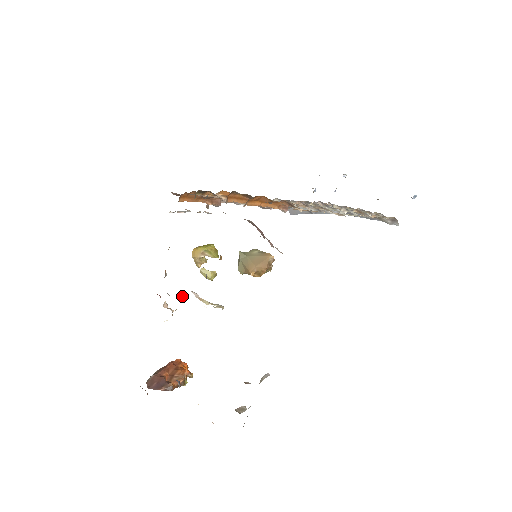
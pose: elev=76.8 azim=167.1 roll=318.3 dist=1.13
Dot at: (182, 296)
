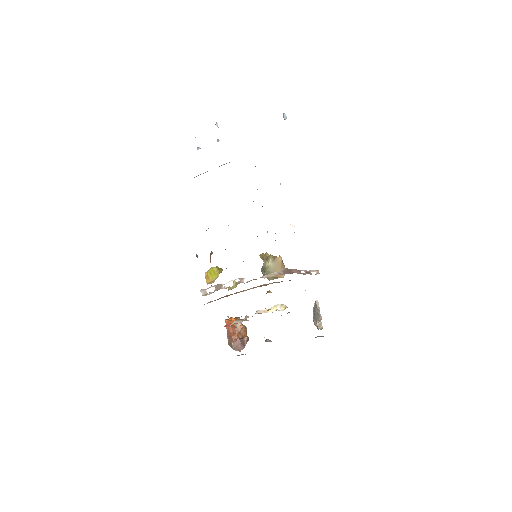
Dot at: (248, 317)
